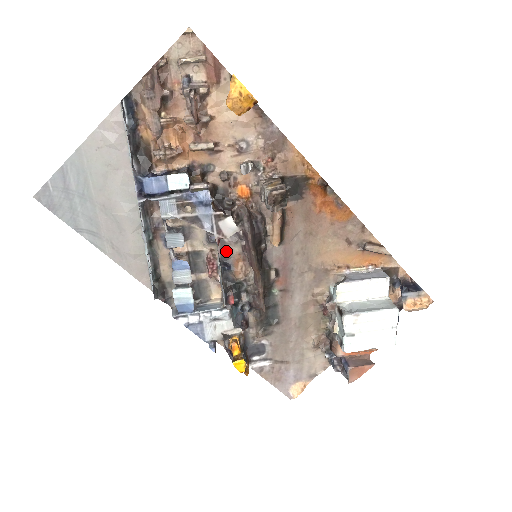
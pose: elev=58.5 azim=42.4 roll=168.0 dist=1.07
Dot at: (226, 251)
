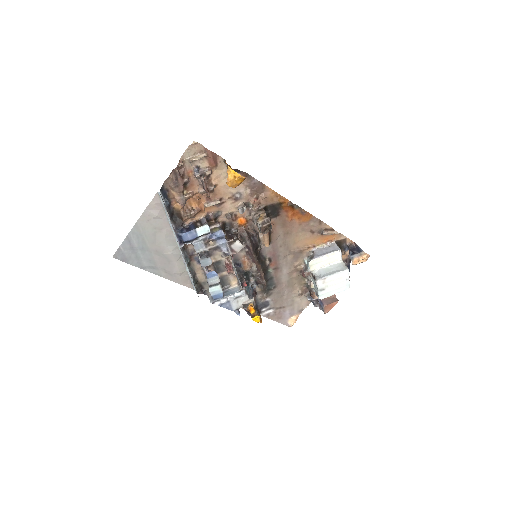
Dot at: (236, 256)
